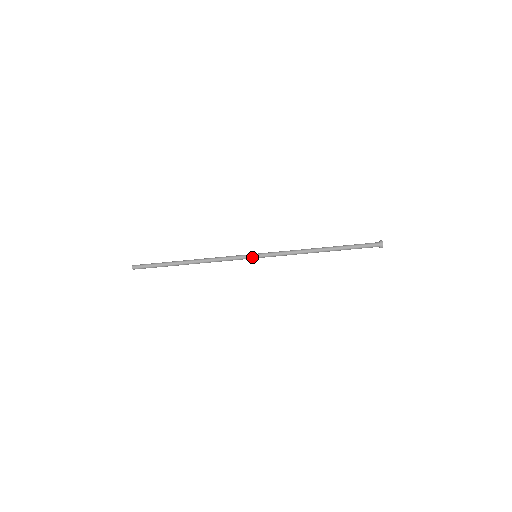
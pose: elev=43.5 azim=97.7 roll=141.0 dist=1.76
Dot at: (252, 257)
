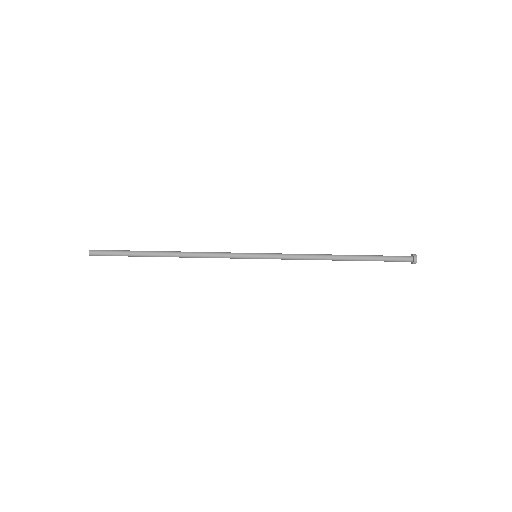
Dot at: (251, 256)
